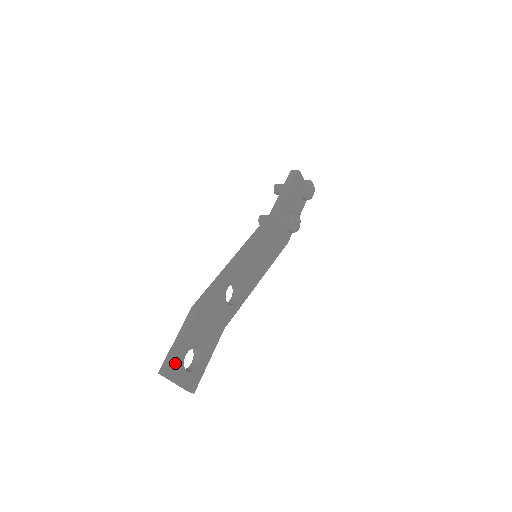
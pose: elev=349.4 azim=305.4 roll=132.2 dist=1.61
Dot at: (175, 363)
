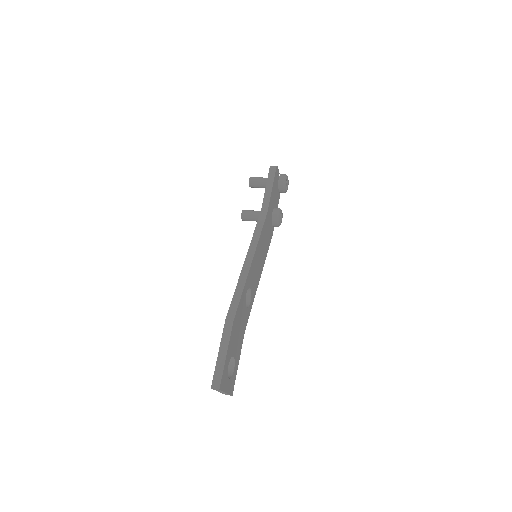
Dot at: (224, 375)
